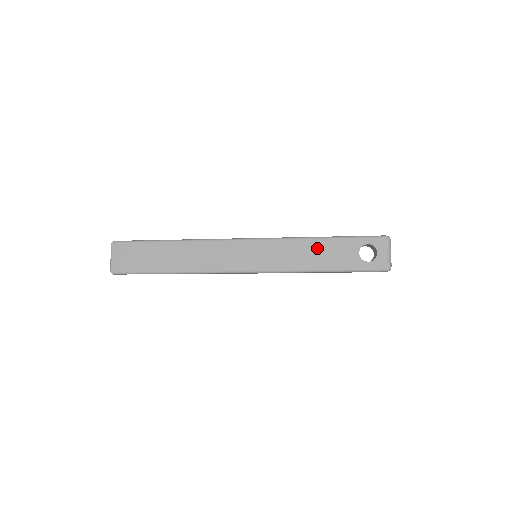
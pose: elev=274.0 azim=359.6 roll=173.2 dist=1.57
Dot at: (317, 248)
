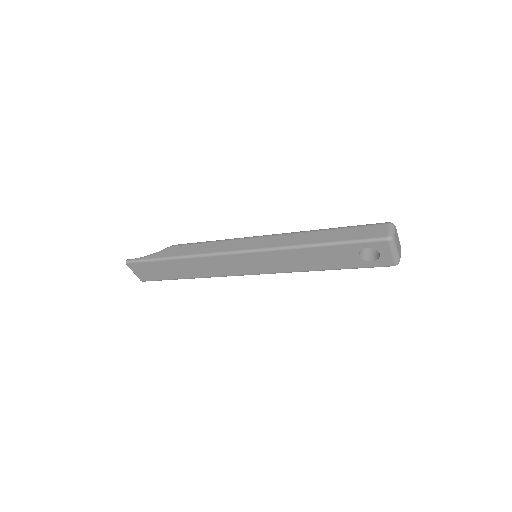
Dot at: (312, 255)
